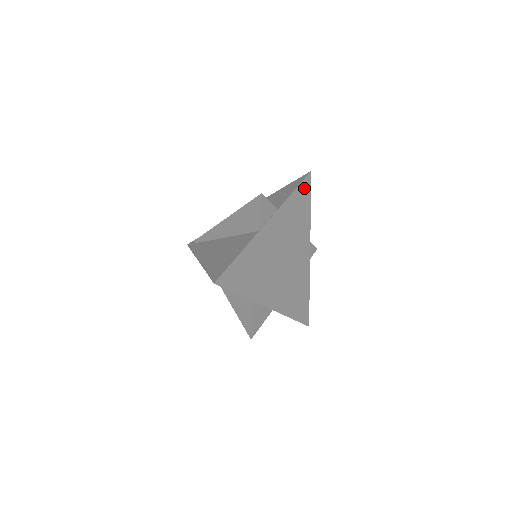
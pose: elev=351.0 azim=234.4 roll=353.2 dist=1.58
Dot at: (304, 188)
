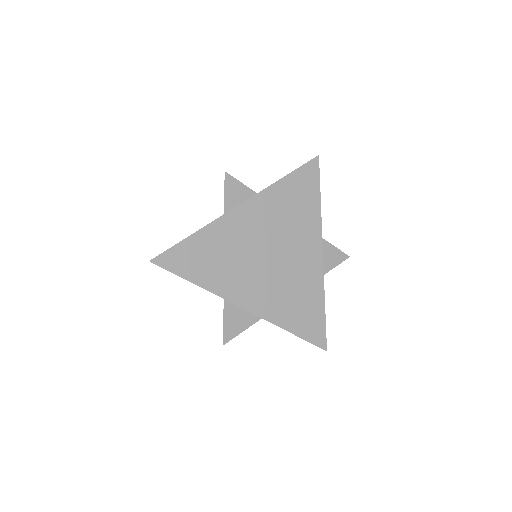
Dot at: (306, 174)
